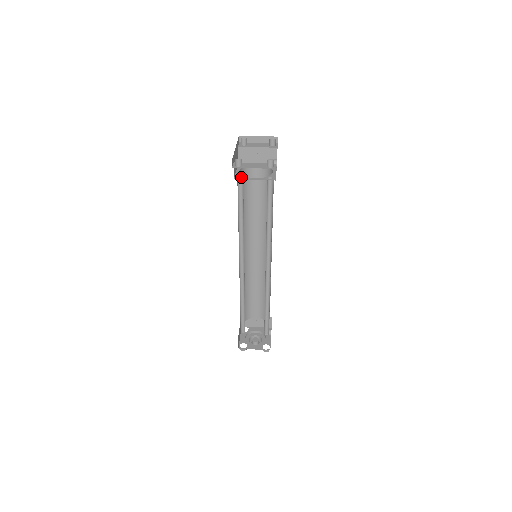
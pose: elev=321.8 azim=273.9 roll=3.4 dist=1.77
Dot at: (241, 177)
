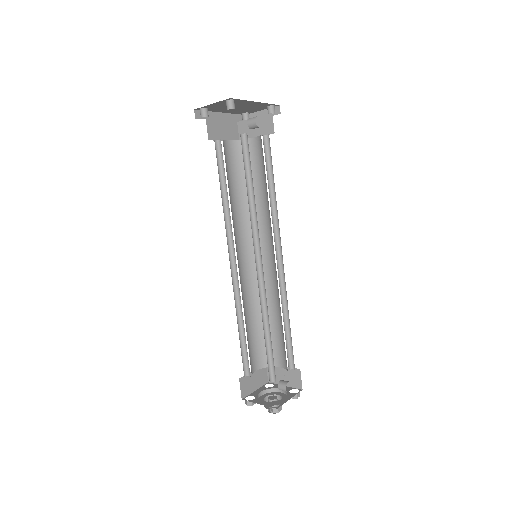
Dot at: occluded
